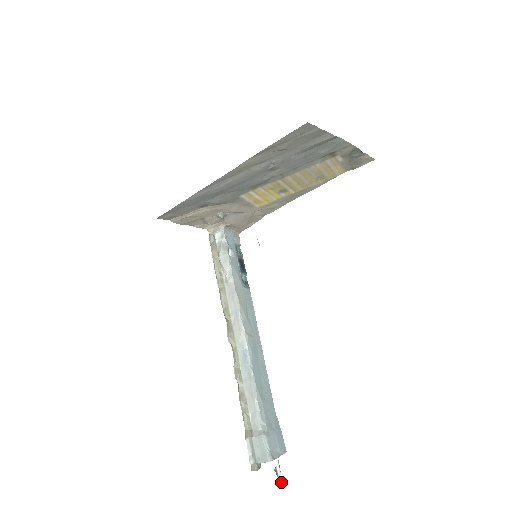
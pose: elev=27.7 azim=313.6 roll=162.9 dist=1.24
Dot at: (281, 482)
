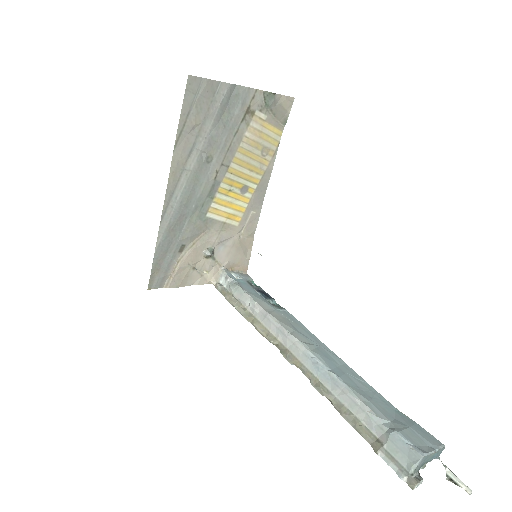
Dot at: (467, 489)
